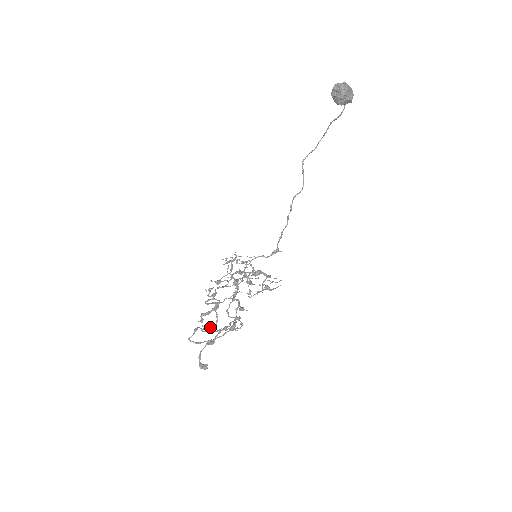
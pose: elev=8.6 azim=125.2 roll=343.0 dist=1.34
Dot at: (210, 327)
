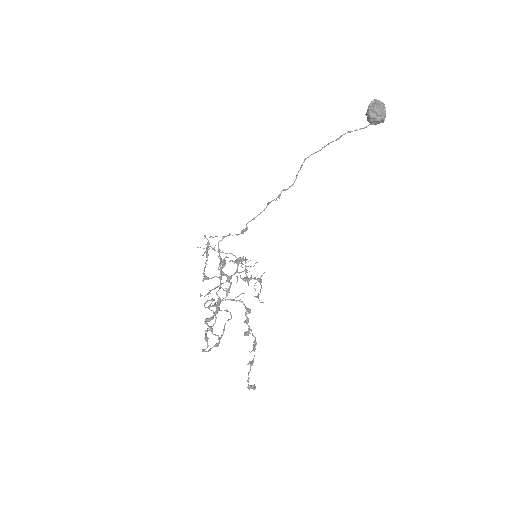
Dot at: occluded
